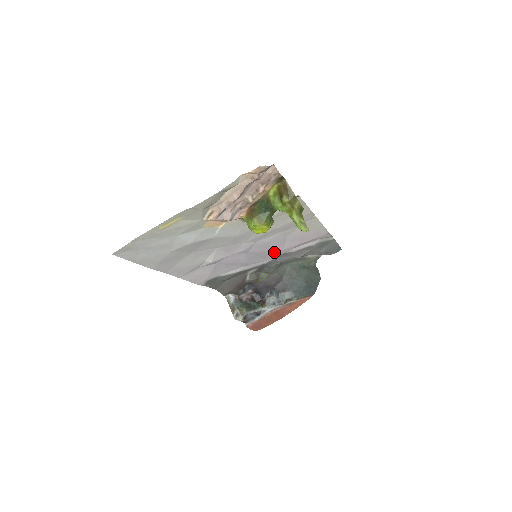
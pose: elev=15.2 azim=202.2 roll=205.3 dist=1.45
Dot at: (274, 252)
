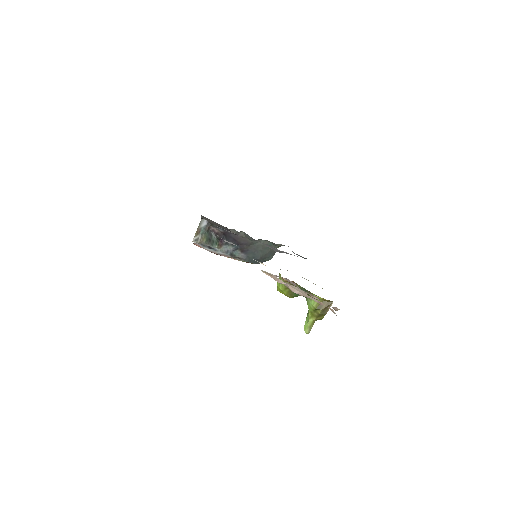
Dot at: occluded
